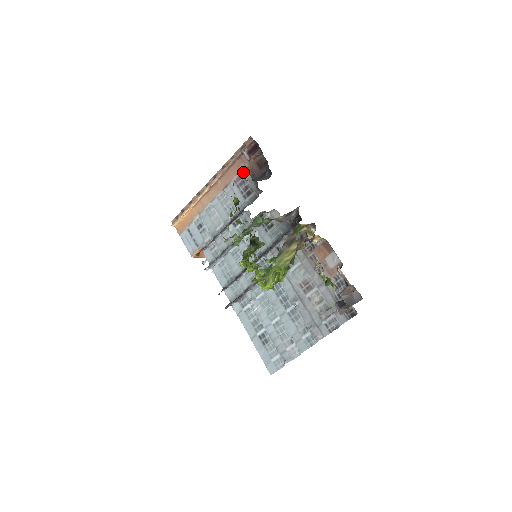
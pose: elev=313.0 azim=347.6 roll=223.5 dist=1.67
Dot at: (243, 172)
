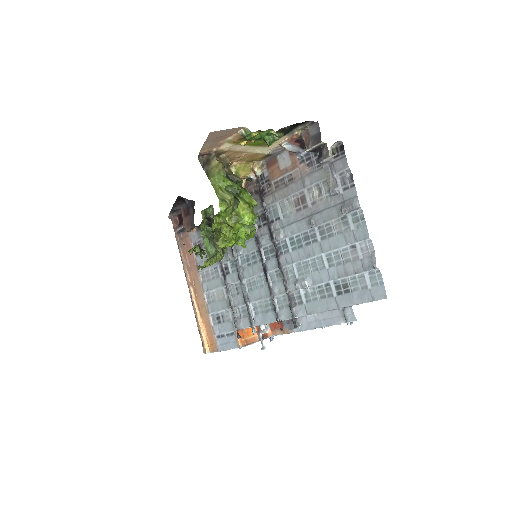
Dot at: (193, 241)
